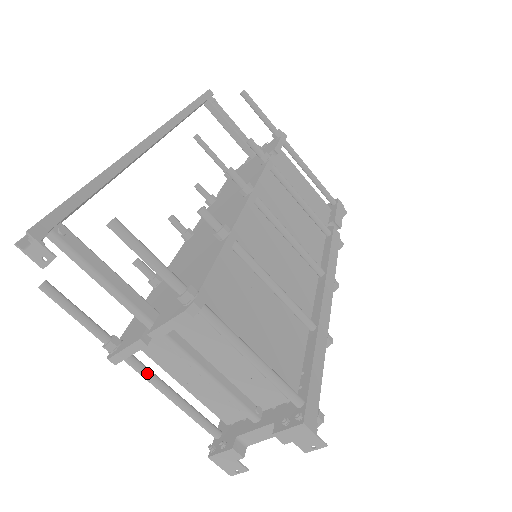
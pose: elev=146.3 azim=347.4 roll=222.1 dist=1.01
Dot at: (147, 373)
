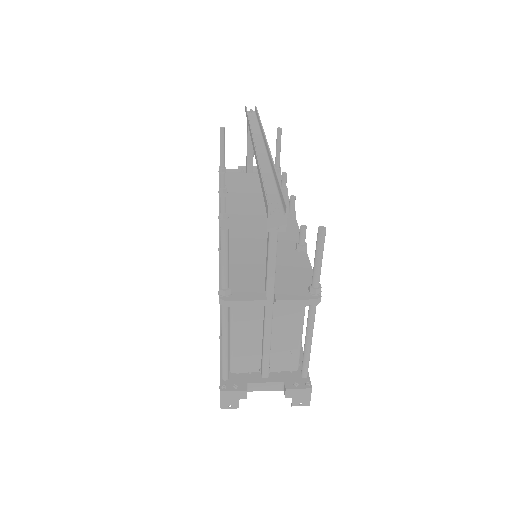
Dot at: (228, 319)
